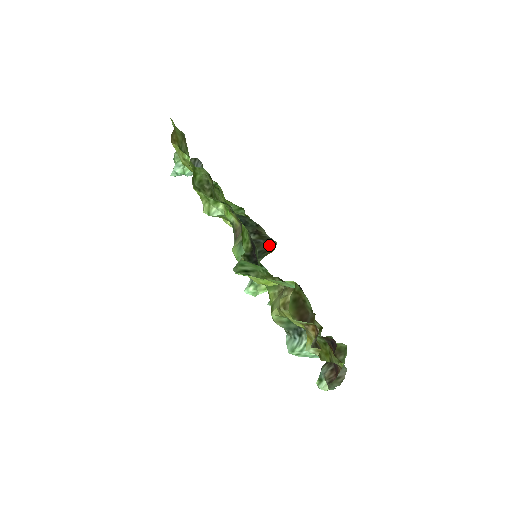
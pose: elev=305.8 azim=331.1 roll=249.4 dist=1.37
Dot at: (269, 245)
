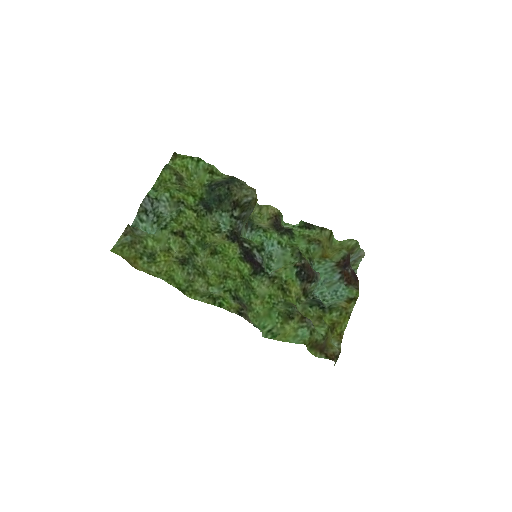
Dot at: (252, 207)
